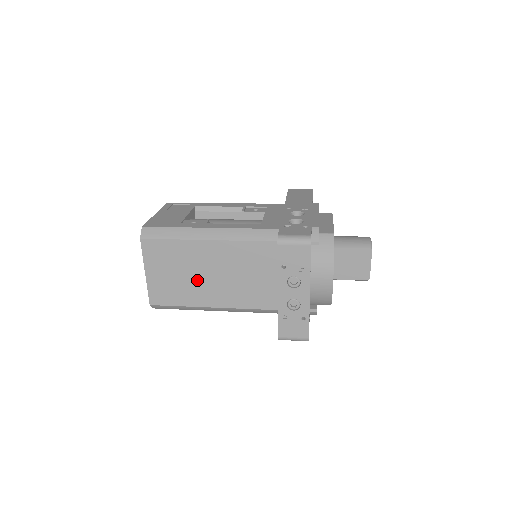
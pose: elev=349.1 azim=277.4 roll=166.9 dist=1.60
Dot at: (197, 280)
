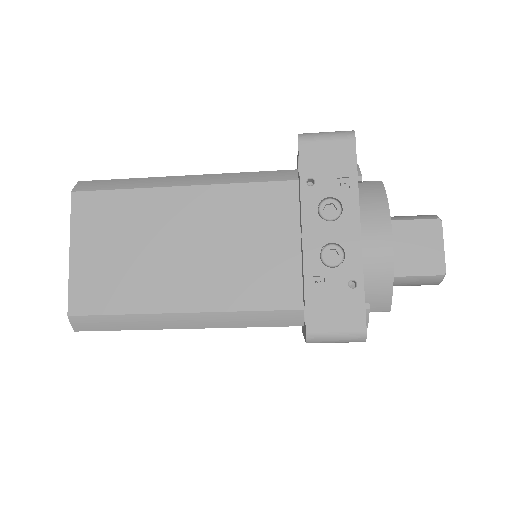
Dot at: (157, 260)
